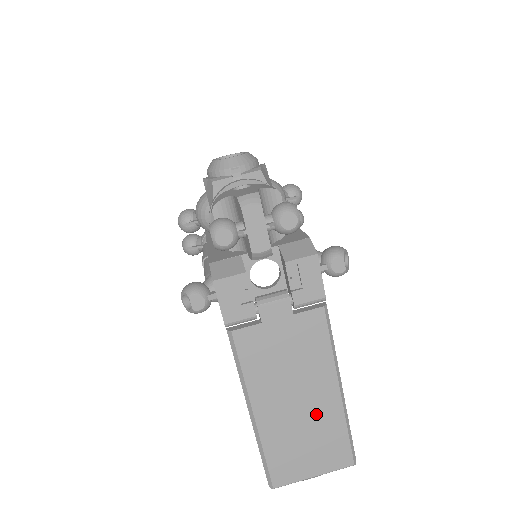
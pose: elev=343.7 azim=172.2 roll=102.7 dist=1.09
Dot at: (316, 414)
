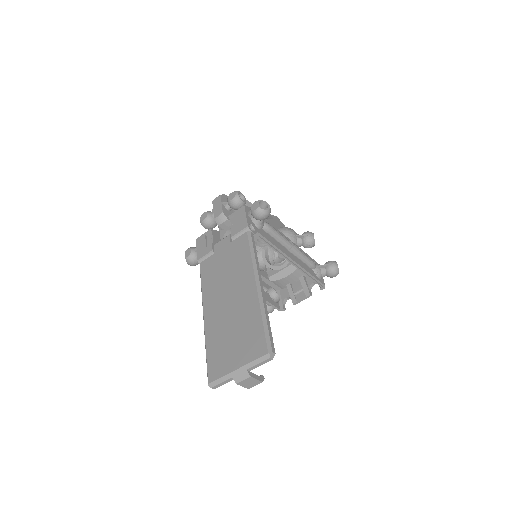
Dot at: (240, 308)
